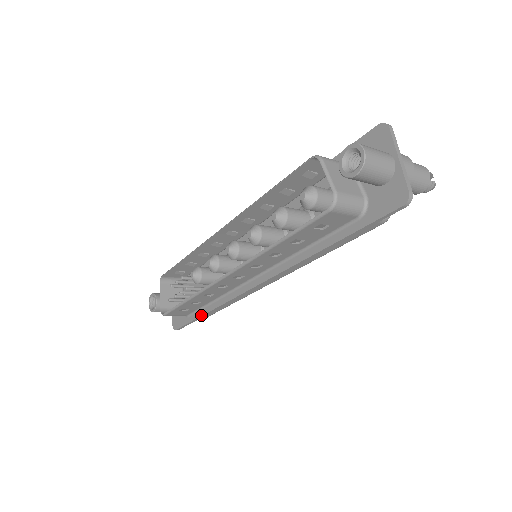
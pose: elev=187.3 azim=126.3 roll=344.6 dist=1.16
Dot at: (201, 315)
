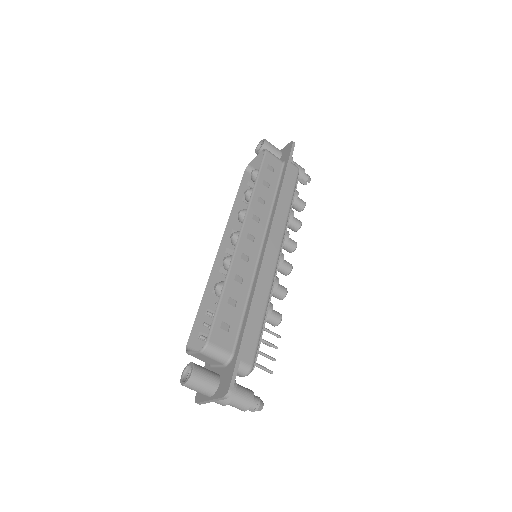
Dot at: (245, 324)
